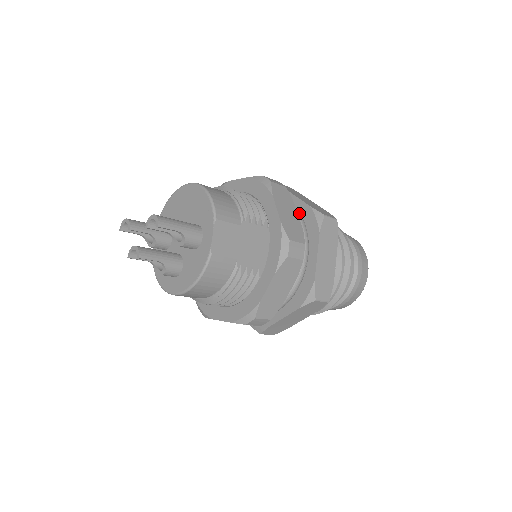
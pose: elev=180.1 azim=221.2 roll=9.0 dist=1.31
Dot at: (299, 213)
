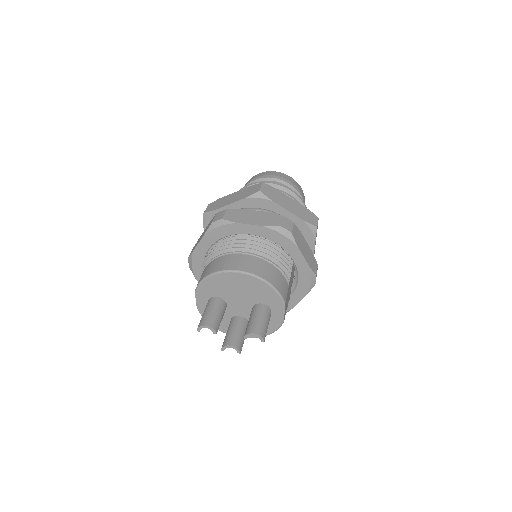
Dot at: occluded
